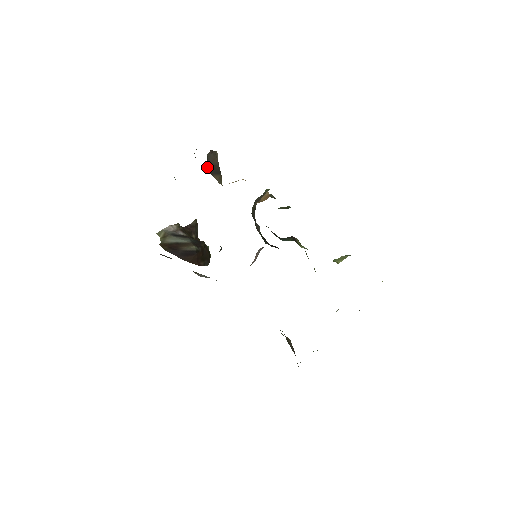
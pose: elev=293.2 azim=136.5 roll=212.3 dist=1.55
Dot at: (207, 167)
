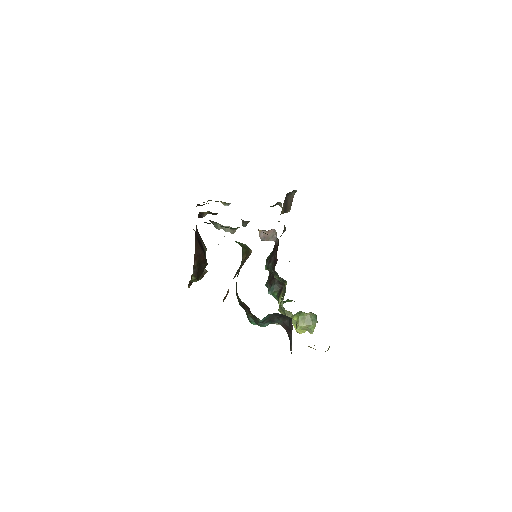
Dot at: (287, 193)
